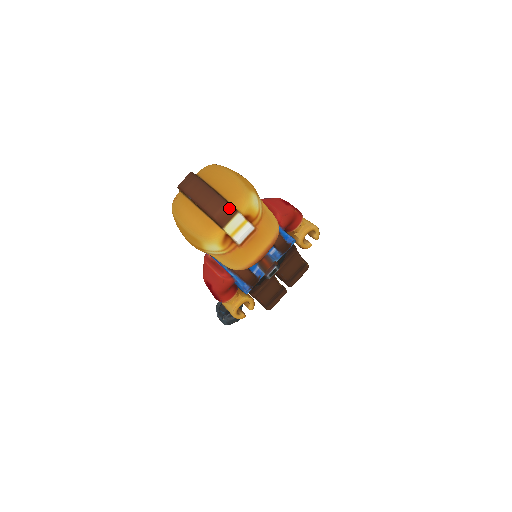
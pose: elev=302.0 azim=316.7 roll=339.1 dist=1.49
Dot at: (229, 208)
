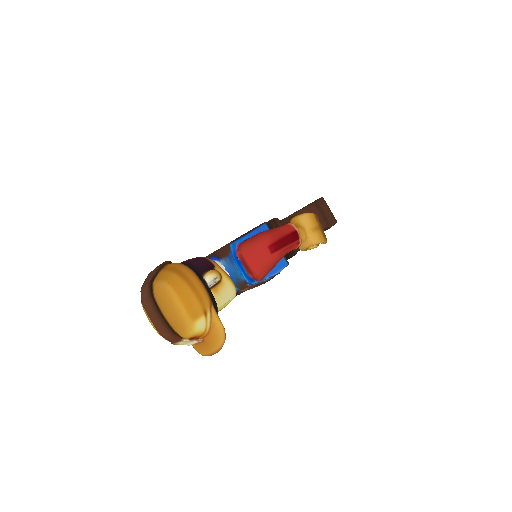
Dot at: (174, 337)
